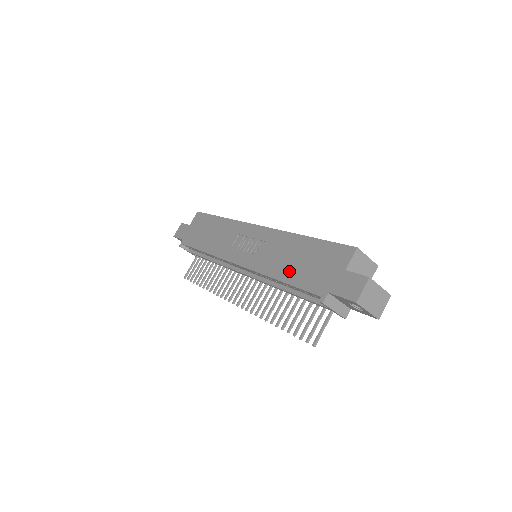
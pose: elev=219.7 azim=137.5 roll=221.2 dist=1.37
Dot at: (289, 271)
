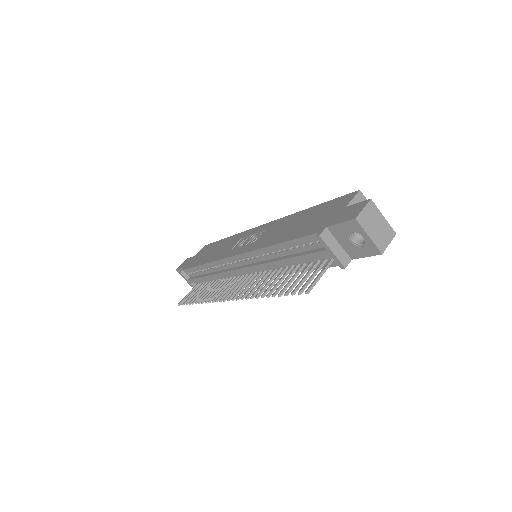
Dot at: (287, 234)
